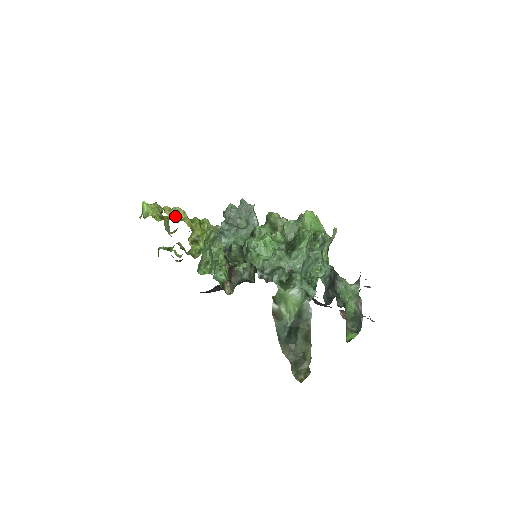
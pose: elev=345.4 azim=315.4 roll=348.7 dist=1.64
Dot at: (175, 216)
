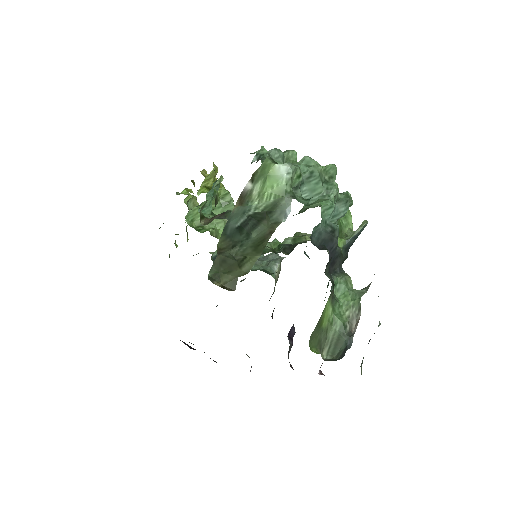
Dot at: occluded
